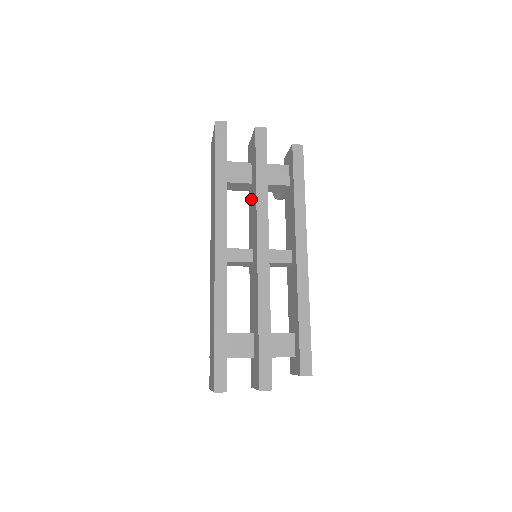
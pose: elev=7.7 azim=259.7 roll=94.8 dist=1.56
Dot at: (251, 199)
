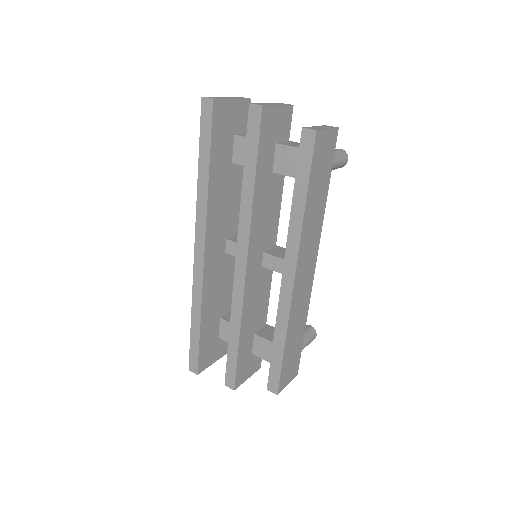
Dot at: occluded
